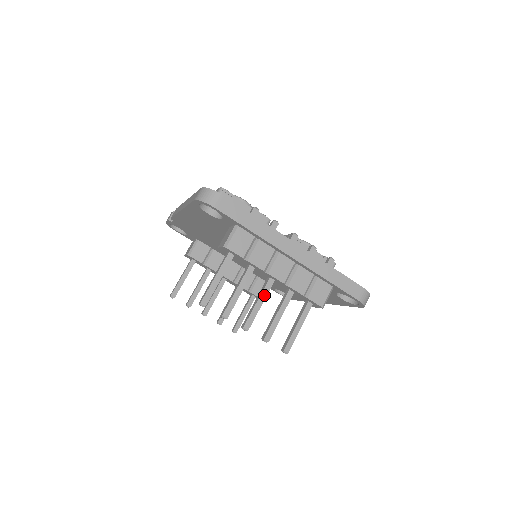
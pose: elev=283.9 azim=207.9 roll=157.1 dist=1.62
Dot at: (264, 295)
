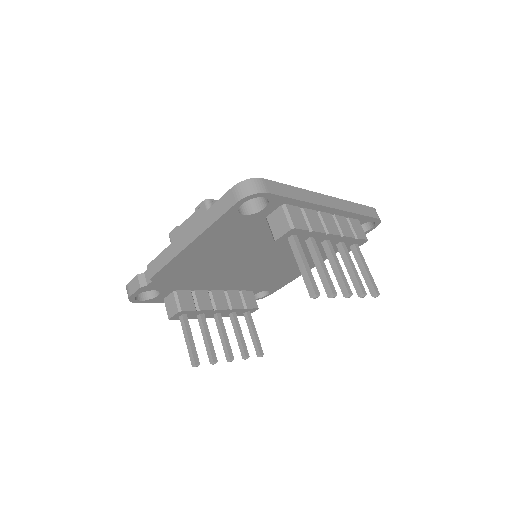
Dot at: (335, 257)
